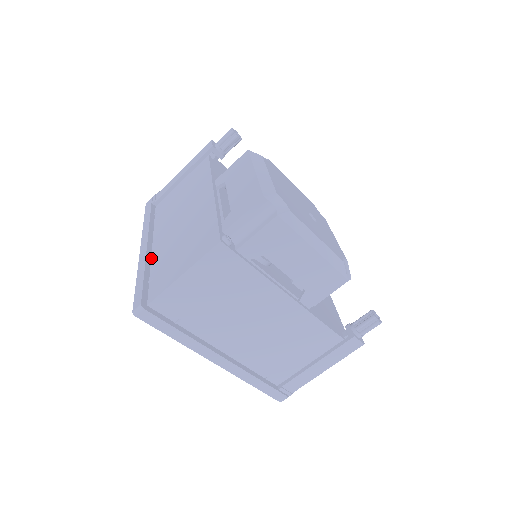
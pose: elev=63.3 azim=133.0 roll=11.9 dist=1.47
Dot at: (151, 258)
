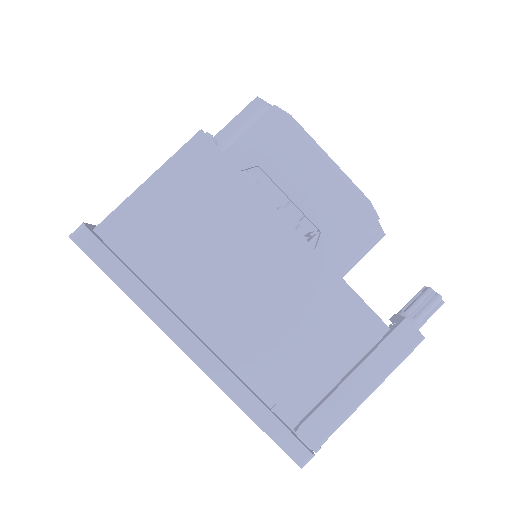
Dot at: occluded
